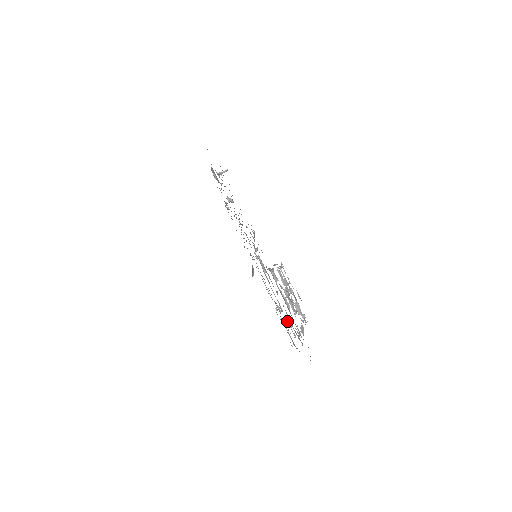
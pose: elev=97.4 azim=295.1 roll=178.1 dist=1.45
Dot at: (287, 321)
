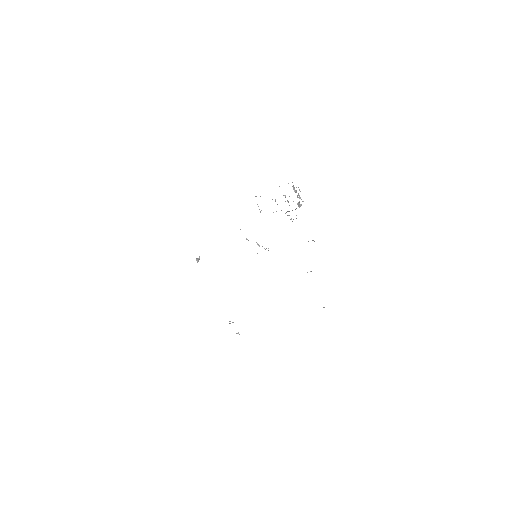
Dot at: occluded
